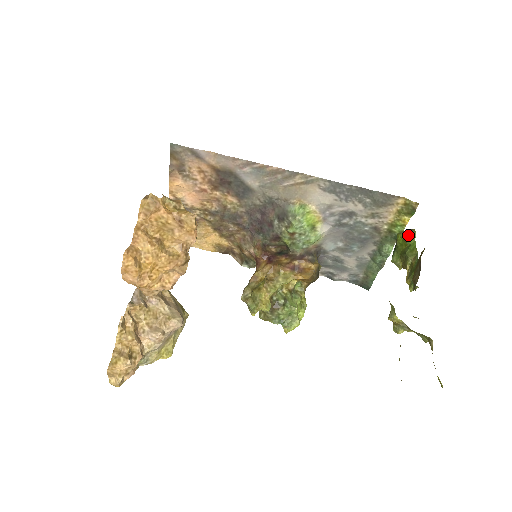
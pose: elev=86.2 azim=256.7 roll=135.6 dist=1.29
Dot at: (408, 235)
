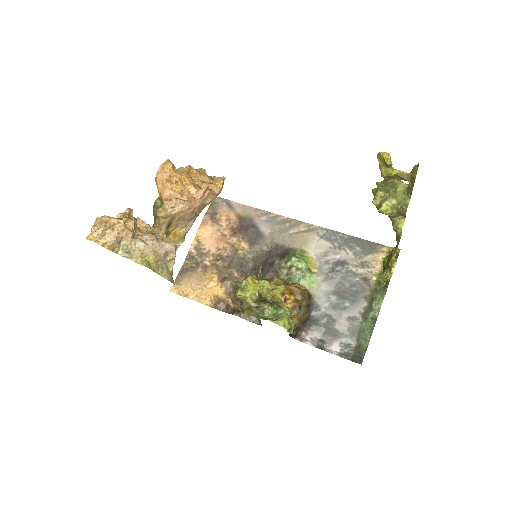
Dot at: occluded
